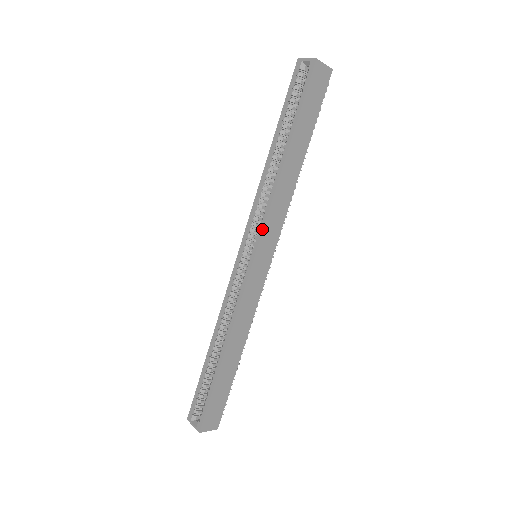
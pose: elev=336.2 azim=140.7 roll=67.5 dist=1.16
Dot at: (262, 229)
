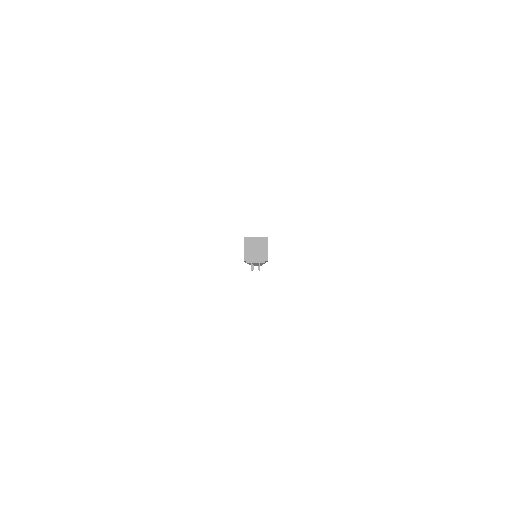
Dot at: occluded
